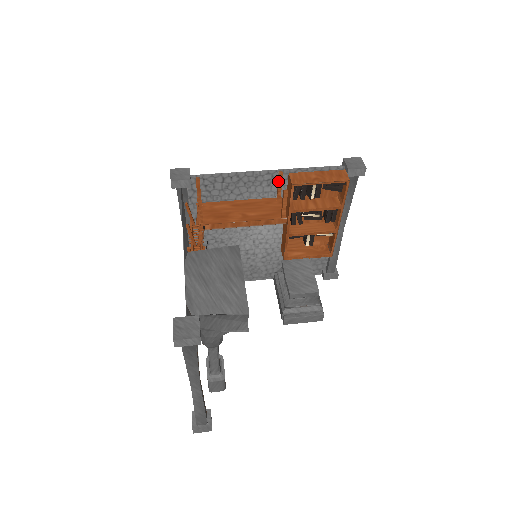
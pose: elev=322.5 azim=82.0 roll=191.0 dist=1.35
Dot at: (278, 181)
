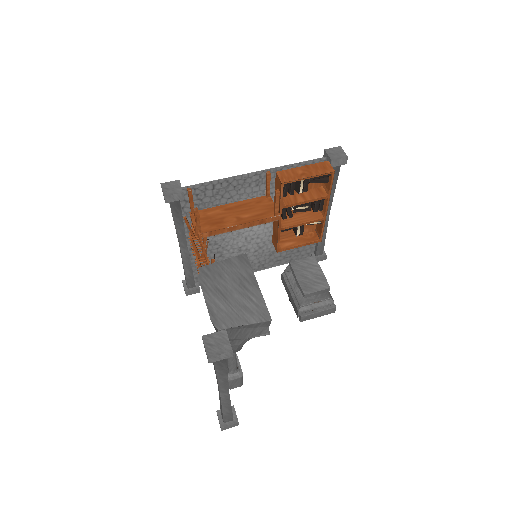
Dot at: (266, 181)
